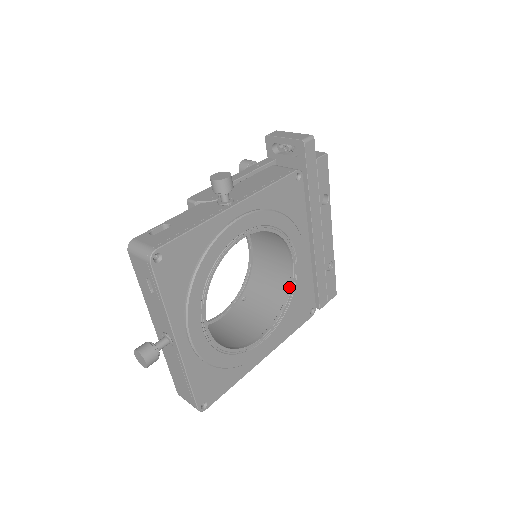
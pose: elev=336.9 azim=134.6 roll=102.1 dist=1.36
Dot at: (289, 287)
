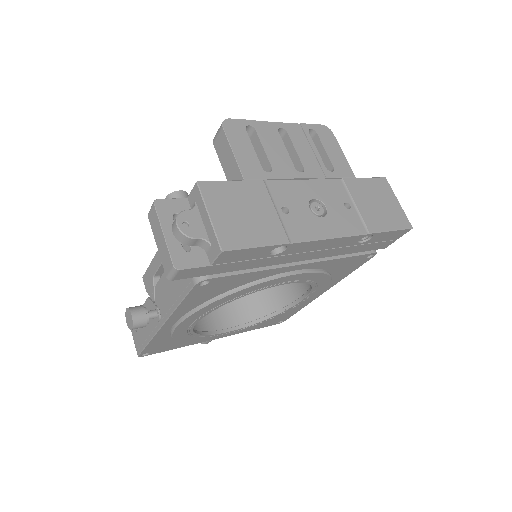
Dot at: occluded
